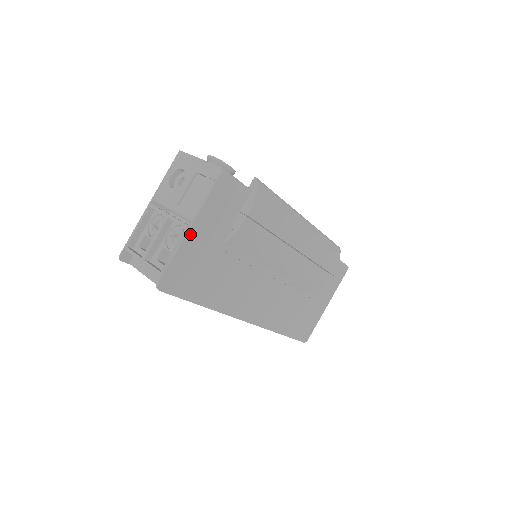
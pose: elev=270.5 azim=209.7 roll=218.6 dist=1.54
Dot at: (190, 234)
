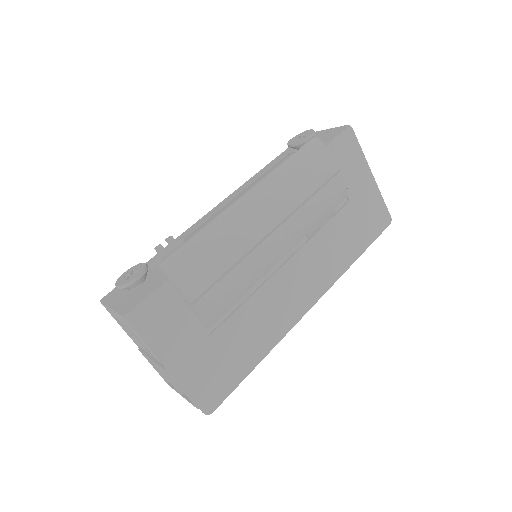
Dot at: (175, 371)
